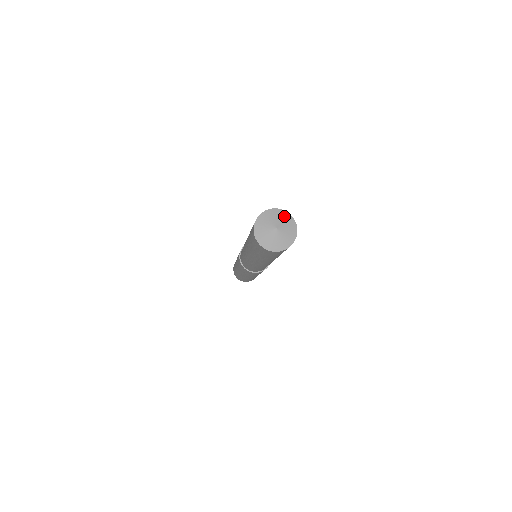
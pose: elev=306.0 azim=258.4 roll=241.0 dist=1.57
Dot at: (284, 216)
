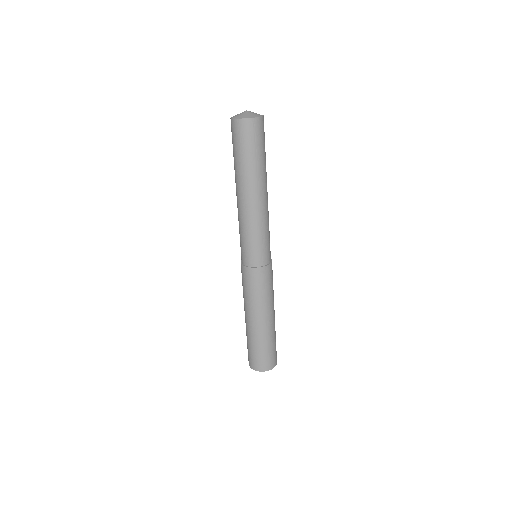
Dot at: occluded
